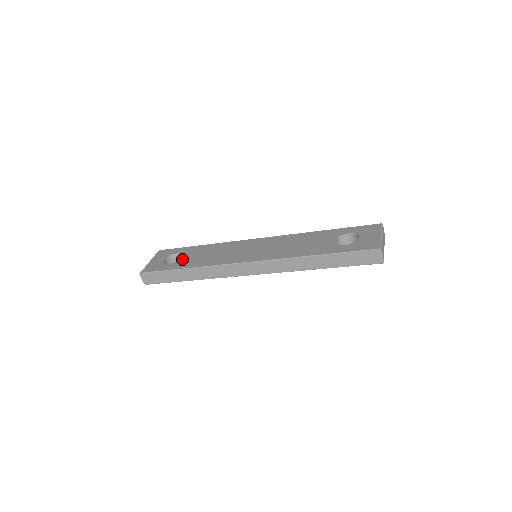
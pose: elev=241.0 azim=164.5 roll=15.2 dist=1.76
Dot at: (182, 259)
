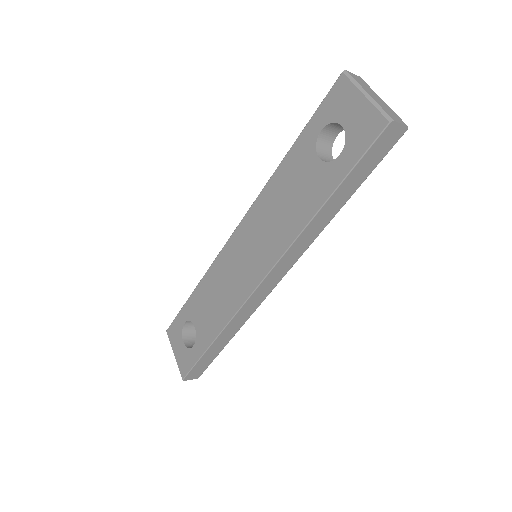
Dot at: (197, 330)
